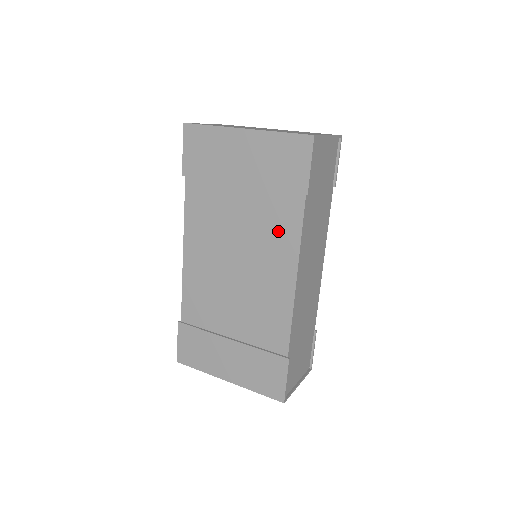
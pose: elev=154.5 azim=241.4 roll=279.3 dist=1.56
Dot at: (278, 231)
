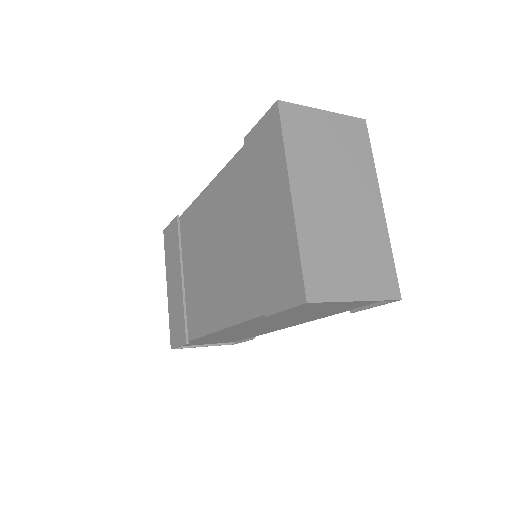
Dot at: (240, 291)
